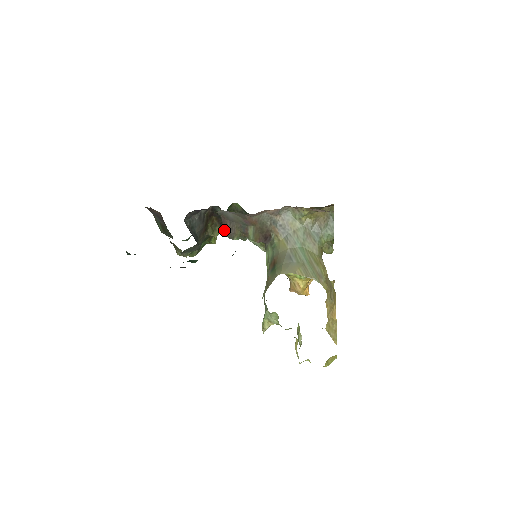
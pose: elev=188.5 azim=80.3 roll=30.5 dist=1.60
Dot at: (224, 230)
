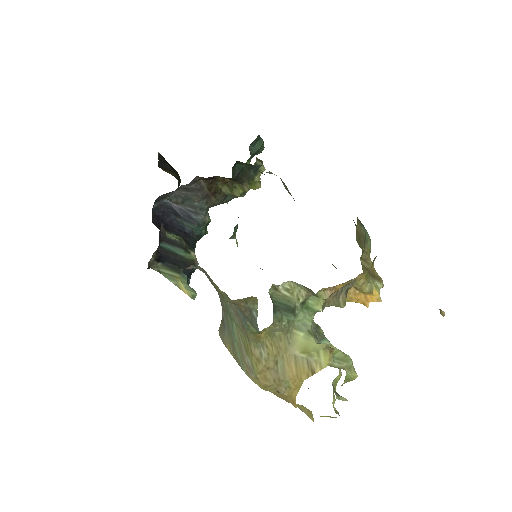
Dot at: occluded
